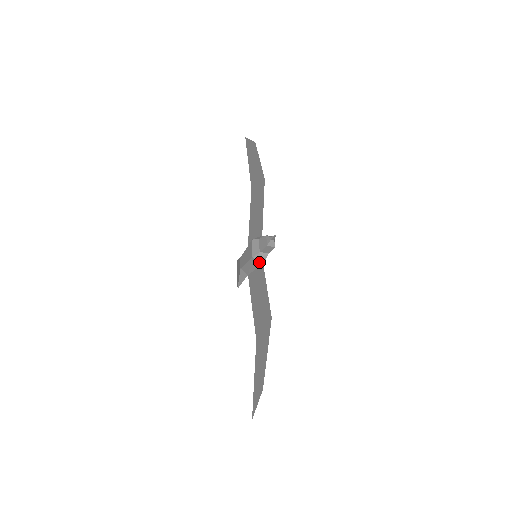
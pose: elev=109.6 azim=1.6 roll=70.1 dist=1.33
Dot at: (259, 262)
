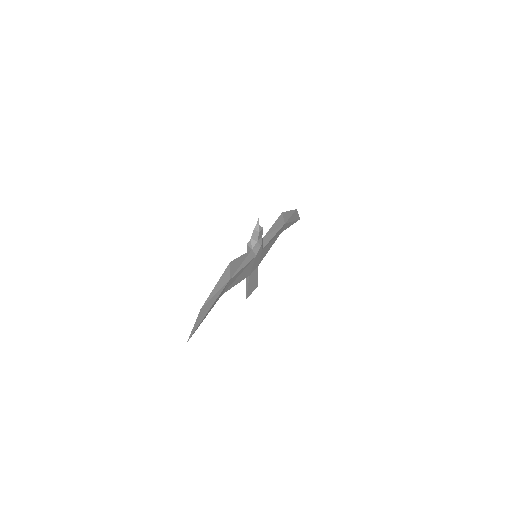
Dot at: (250, 249)
